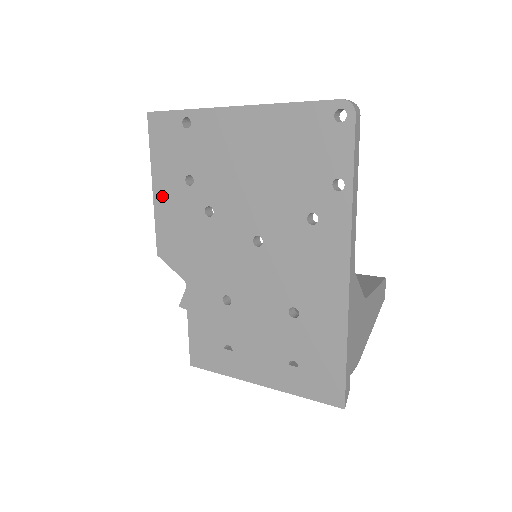
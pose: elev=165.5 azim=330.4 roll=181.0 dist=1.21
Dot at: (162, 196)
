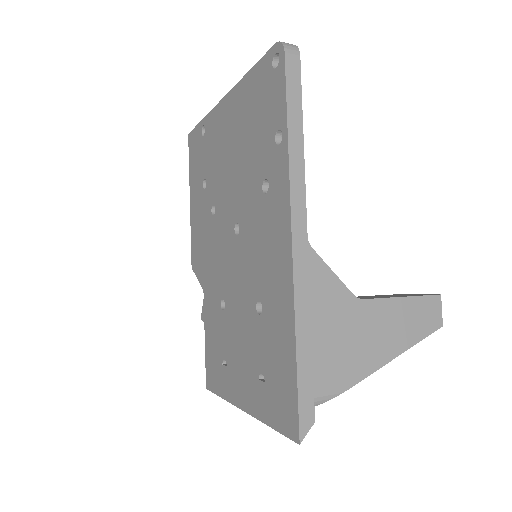
Dot at: (194, 207)
